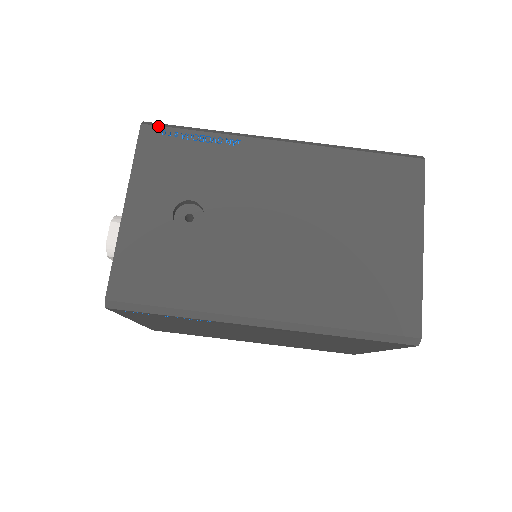
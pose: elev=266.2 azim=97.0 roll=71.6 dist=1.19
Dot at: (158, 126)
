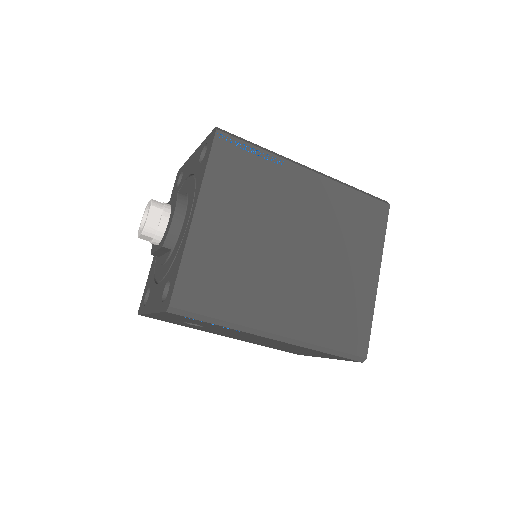
Dot at: occluded
